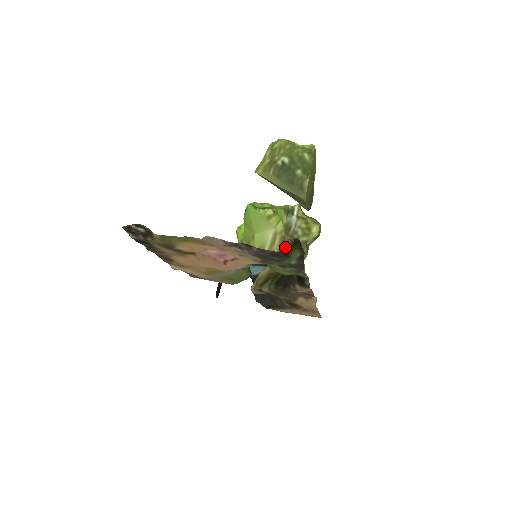
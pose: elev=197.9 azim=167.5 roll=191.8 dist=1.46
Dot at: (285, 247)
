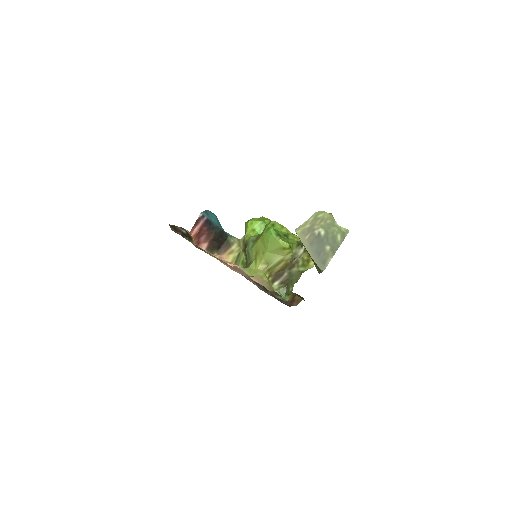
Dot at: (292, 299)
